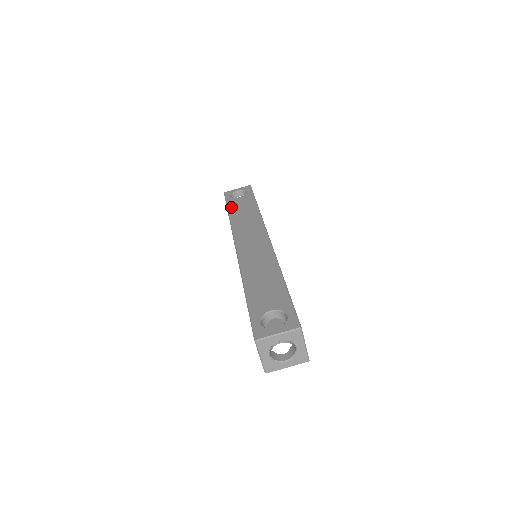
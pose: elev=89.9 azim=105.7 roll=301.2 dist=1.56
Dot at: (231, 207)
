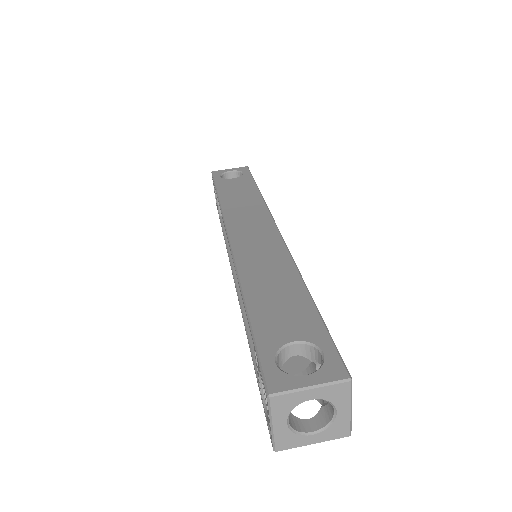
Dot at: (222, 188)
